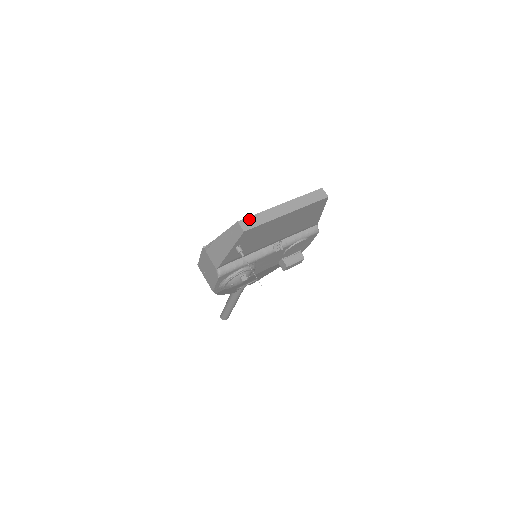
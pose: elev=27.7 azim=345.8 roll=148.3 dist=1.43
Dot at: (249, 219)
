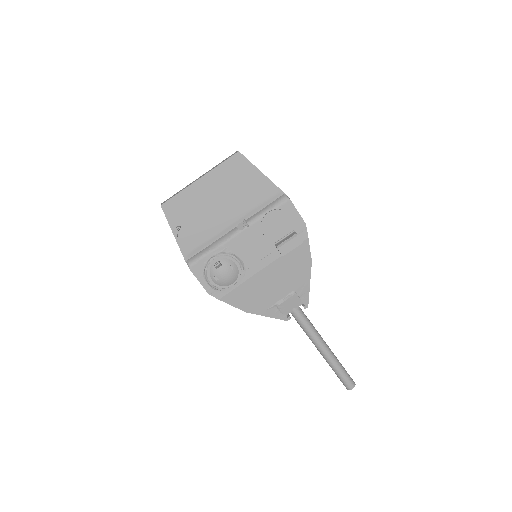
Dot at: occluded
